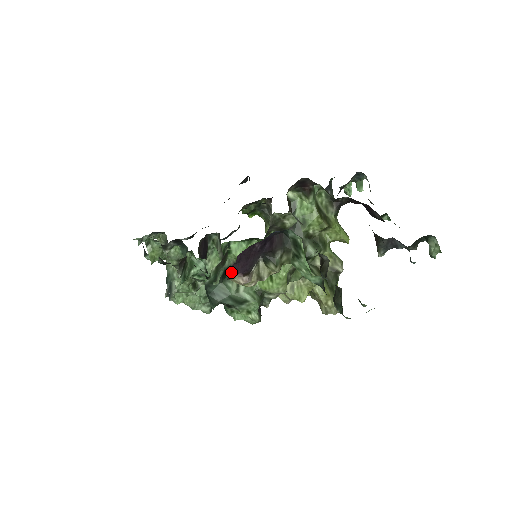
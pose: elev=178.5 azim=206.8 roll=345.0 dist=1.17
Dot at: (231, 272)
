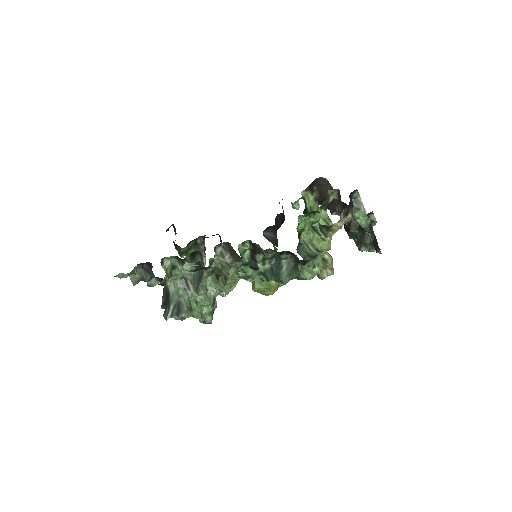
Dot at: (345, 214)
